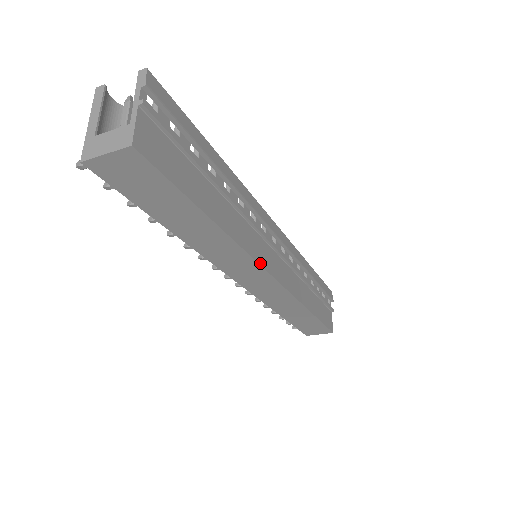
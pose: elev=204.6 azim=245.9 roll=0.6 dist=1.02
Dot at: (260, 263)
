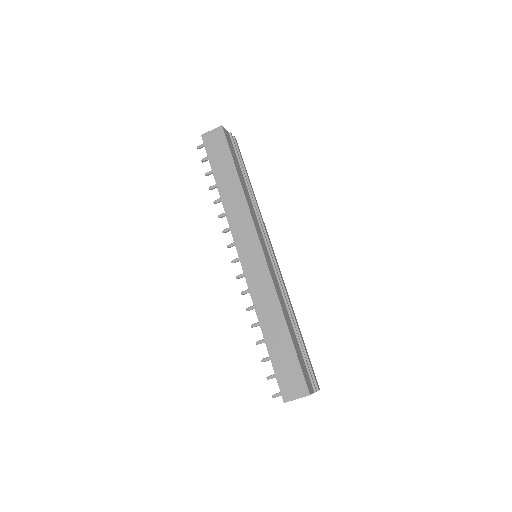
Dot at: (256, 228)
